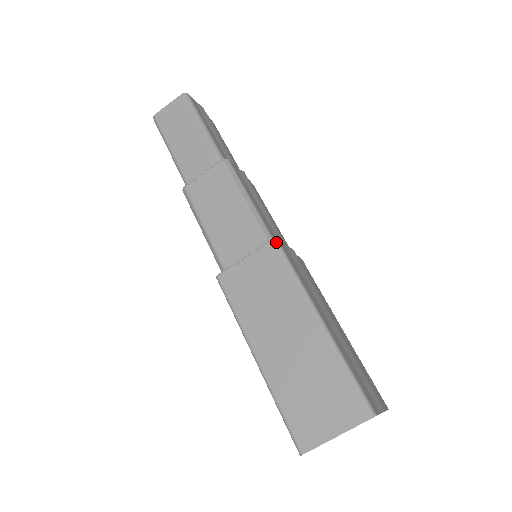
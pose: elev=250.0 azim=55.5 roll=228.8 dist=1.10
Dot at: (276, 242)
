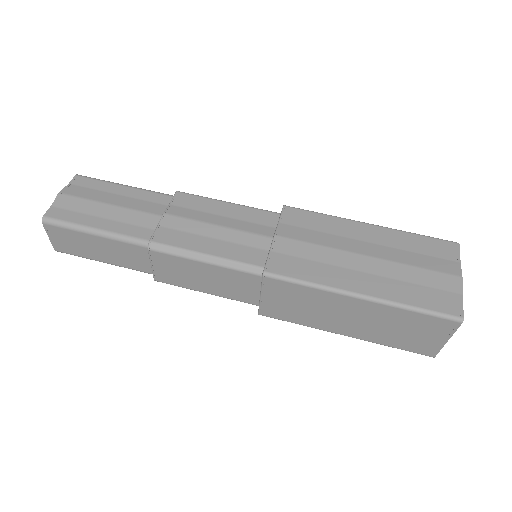
Dot at: (267, 276)
